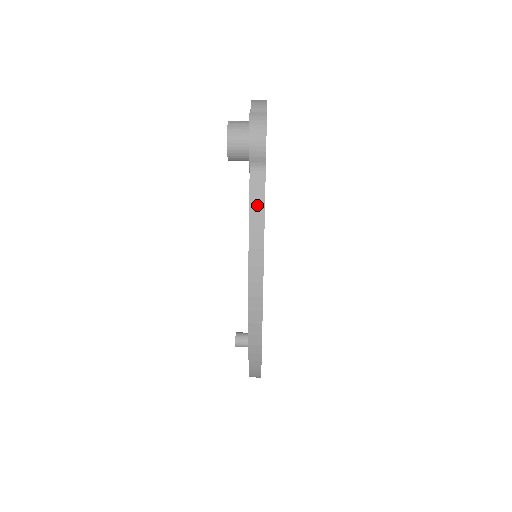
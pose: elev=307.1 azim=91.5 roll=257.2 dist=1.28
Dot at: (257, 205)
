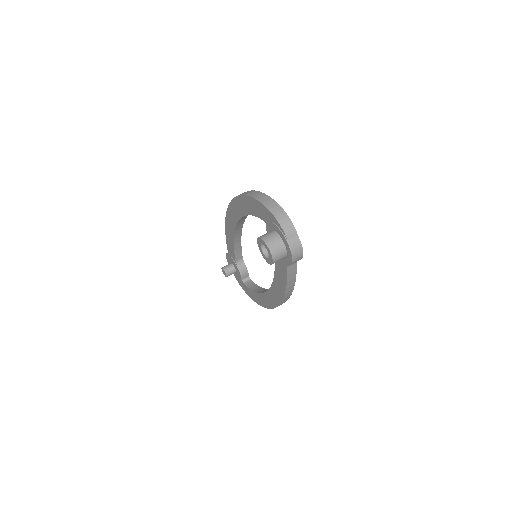
Dot at: (292, 278)
